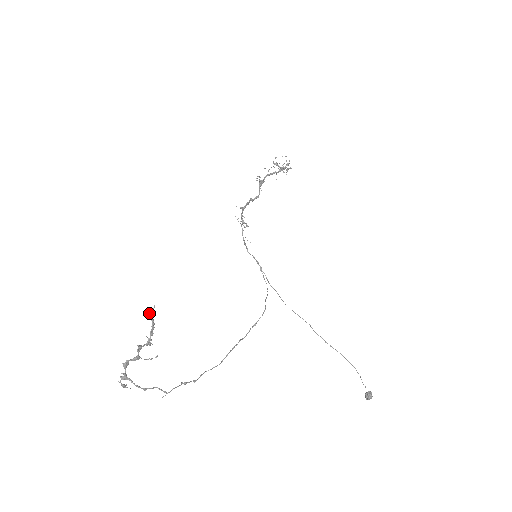
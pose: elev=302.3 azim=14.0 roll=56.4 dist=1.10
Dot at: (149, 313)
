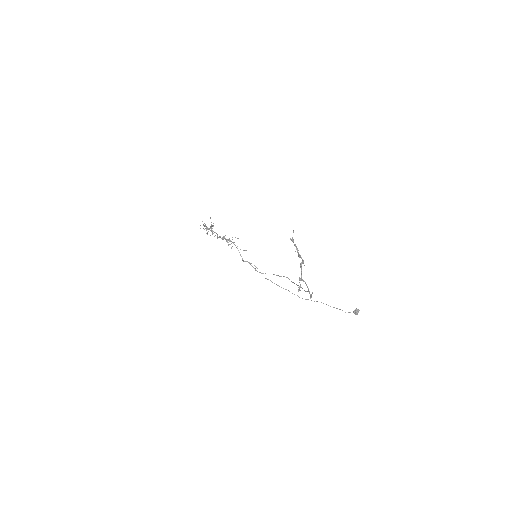
Dot at: occluded
